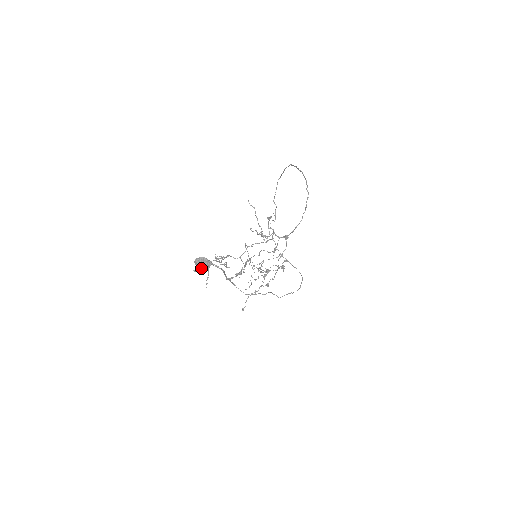
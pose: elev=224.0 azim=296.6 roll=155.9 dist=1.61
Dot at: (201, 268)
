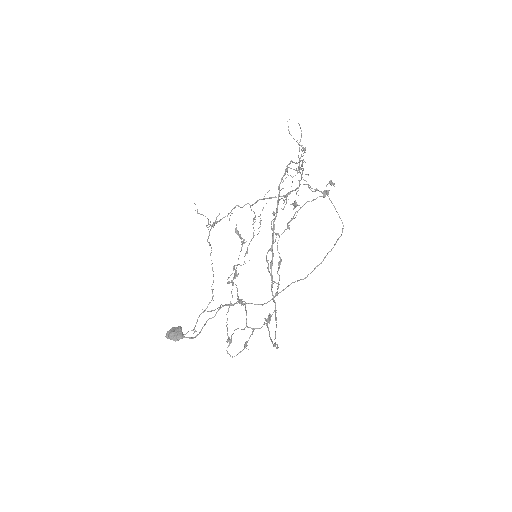
Dot at: occluded
